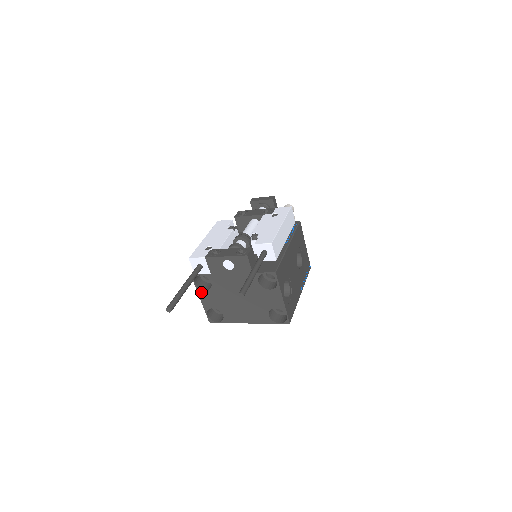
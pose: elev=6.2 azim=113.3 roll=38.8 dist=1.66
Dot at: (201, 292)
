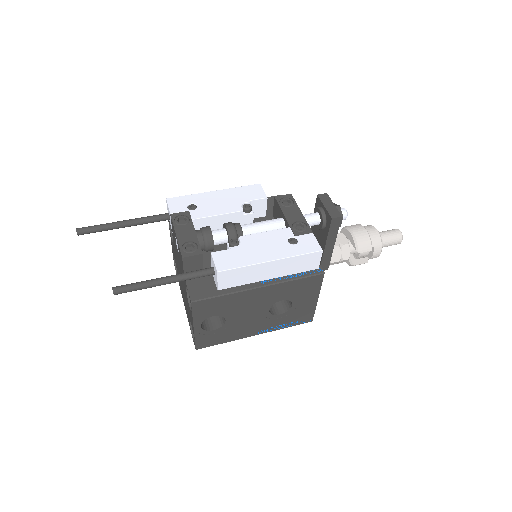
Dot at: (171, 236)
